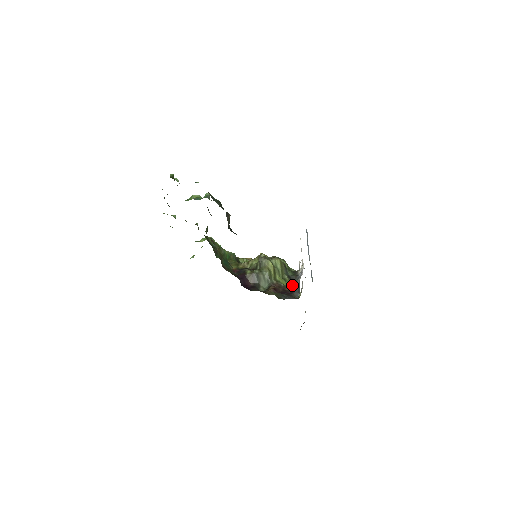
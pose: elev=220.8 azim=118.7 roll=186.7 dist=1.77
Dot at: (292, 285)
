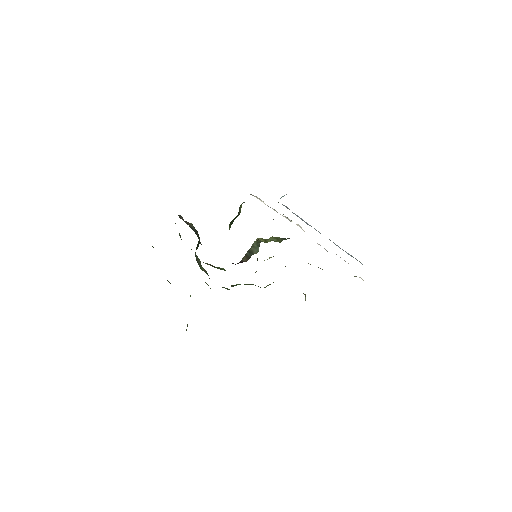
Dot at: occluded
